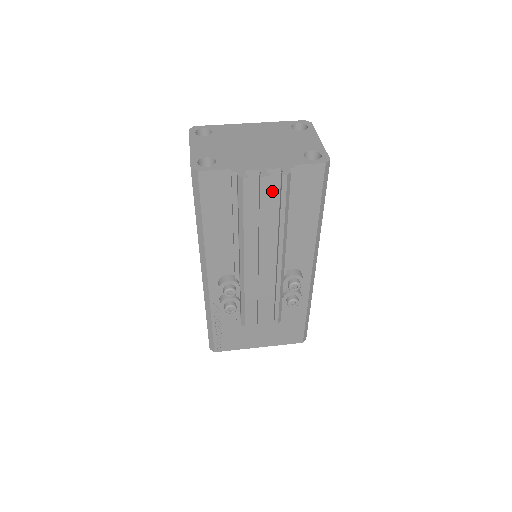
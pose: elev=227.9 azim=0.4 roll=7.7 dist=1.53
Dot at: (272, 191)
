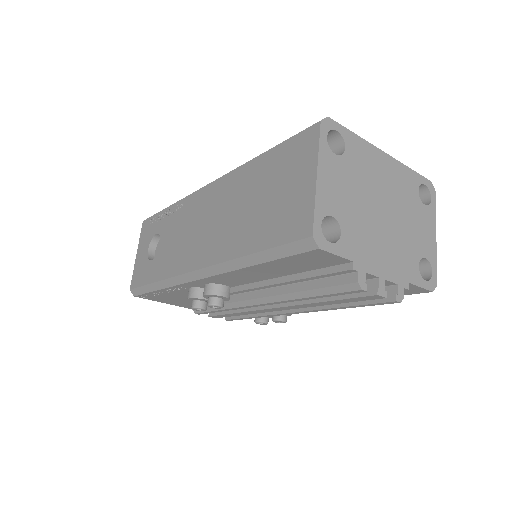
Dot at: occluded
